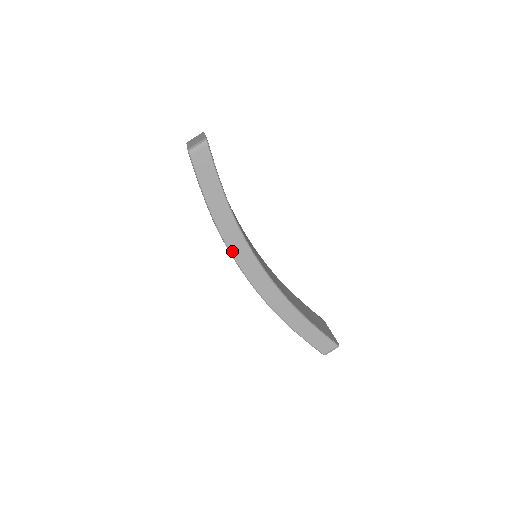
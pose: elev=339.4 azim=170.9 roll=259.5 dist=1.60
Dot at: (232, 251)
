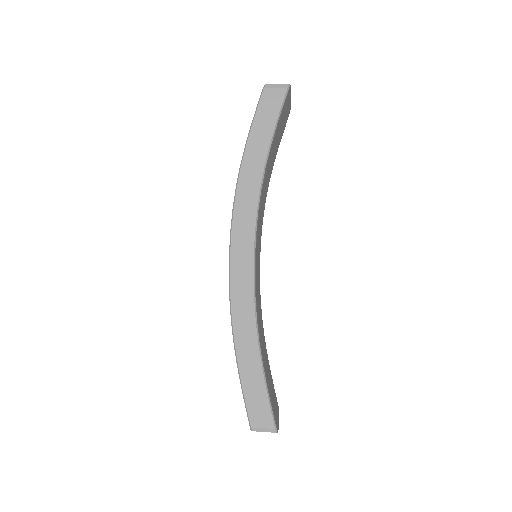
Dot at: (236, 213)
